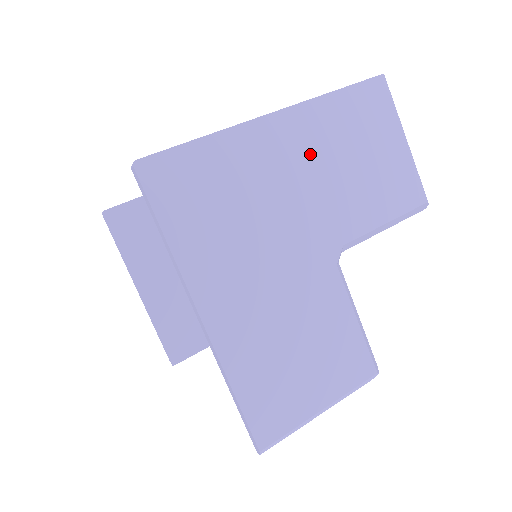
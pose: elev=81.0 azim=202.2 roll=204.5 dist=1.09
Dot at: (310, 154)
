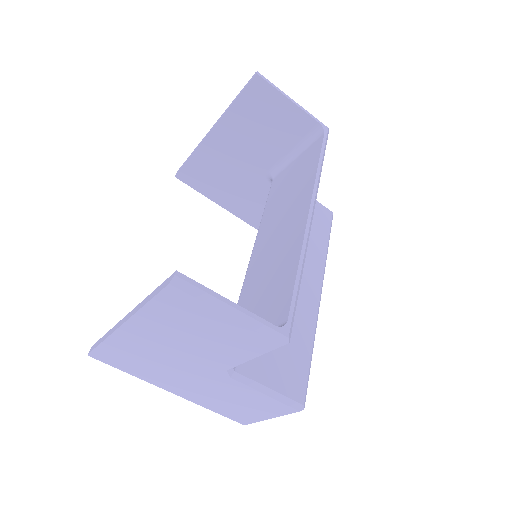
Dot at: (163, 338)
